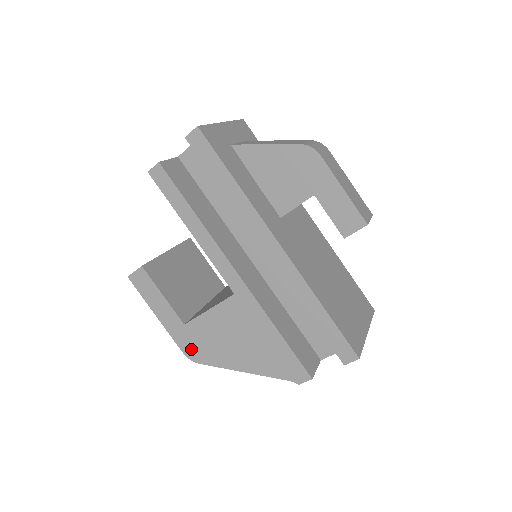
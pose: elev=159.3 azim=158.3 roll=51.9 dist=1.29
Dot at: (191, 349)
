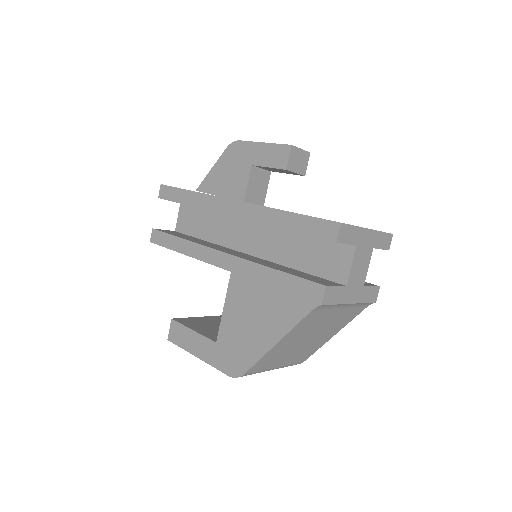
Dot at: (231, 364)
